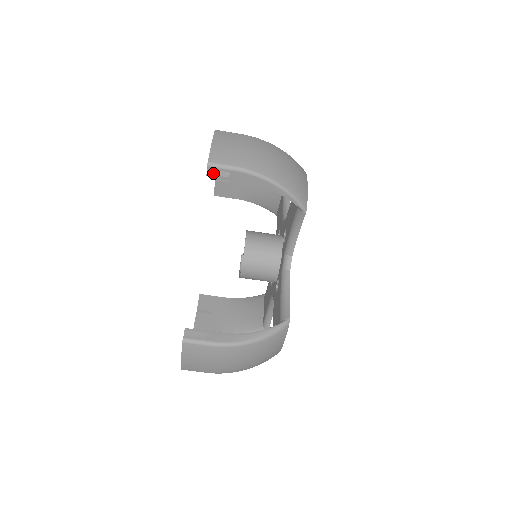
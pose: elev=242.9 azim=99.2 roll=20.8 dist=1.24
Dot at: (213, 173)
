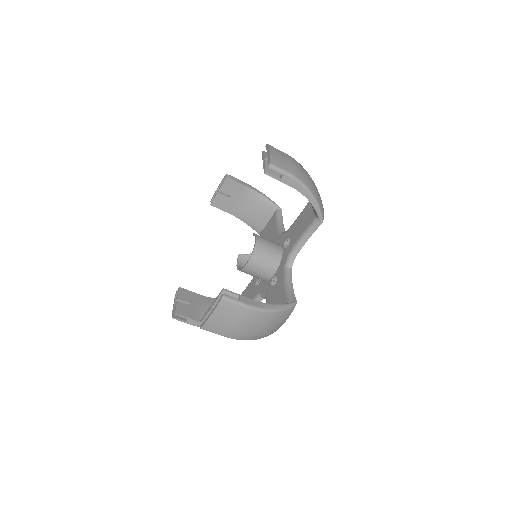
Dot at: (269, 173)
